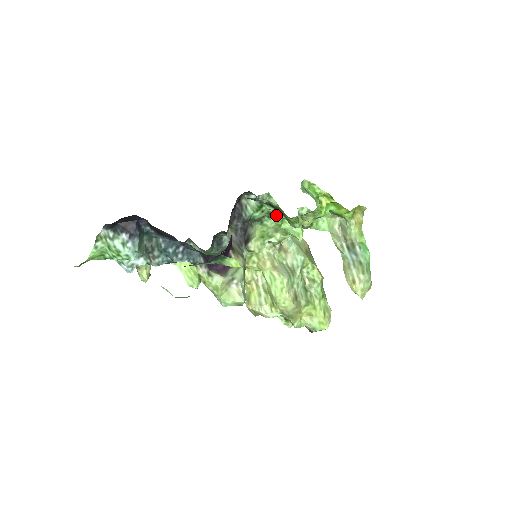
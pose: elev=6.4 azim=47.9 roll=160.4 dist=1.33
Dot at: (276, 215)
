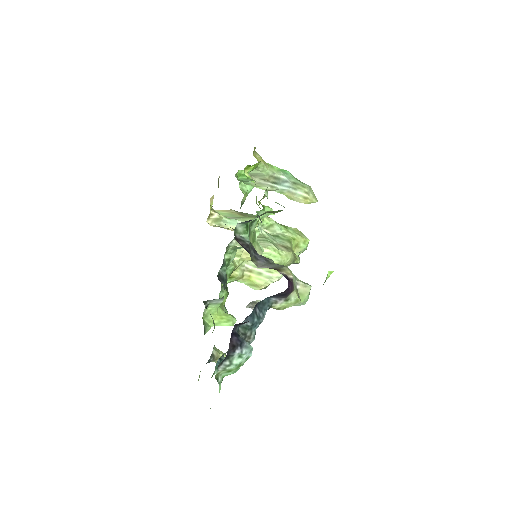
Dot at: occluded
